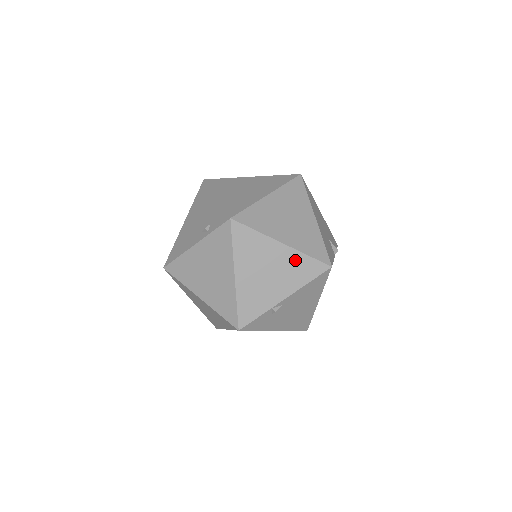
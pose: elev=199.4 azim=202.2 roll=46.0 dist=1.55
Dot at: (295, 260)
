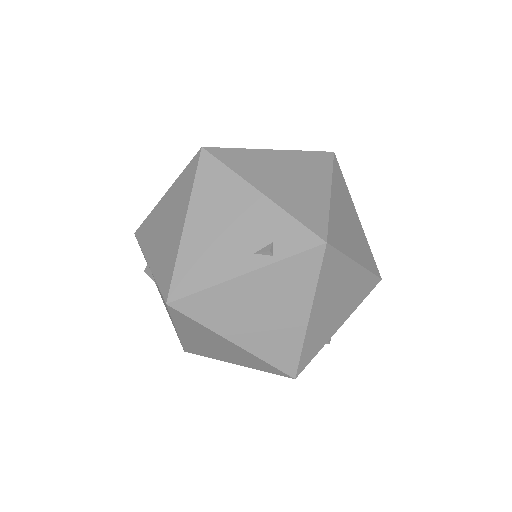
Dot at: (361, 280)
